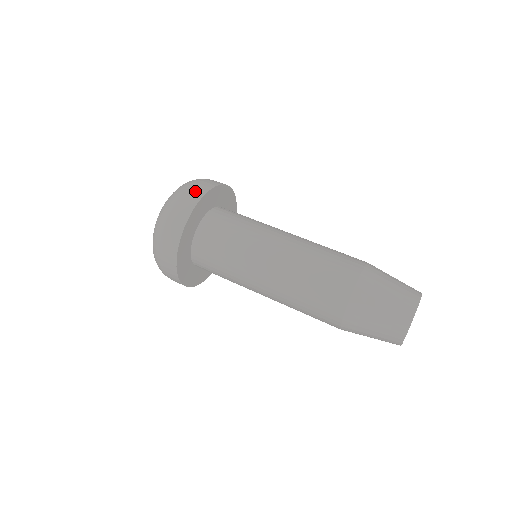
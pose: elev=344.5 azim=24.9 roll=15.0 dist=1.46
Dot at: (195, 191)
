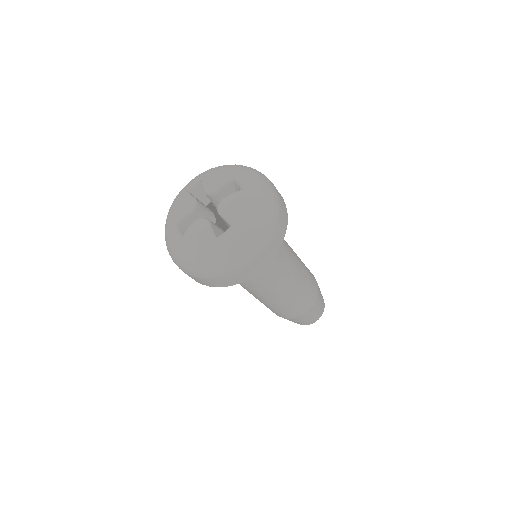
Dot at: (283, 209)
